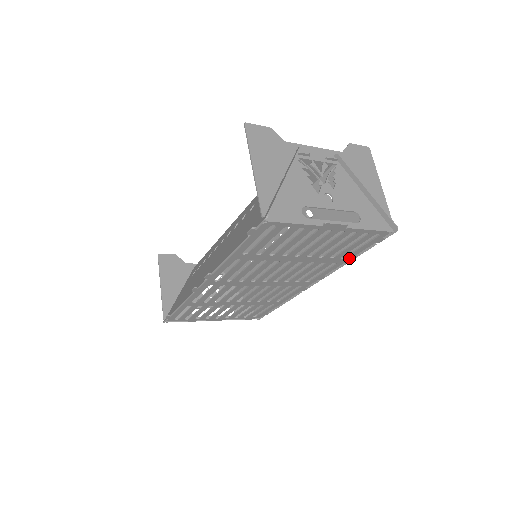
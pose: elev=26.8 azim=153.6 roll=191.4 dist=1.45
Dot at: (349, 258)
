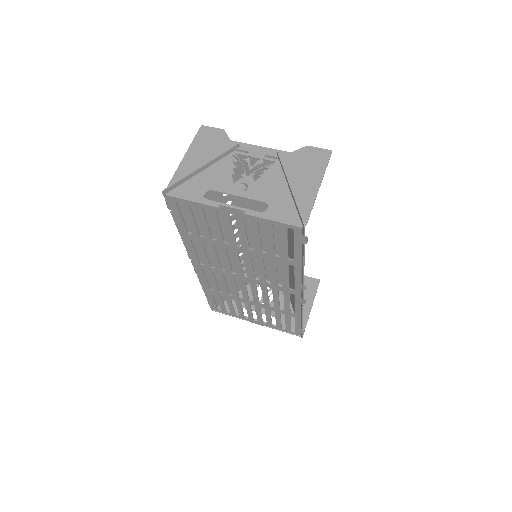
Dot at: (300, 261)
